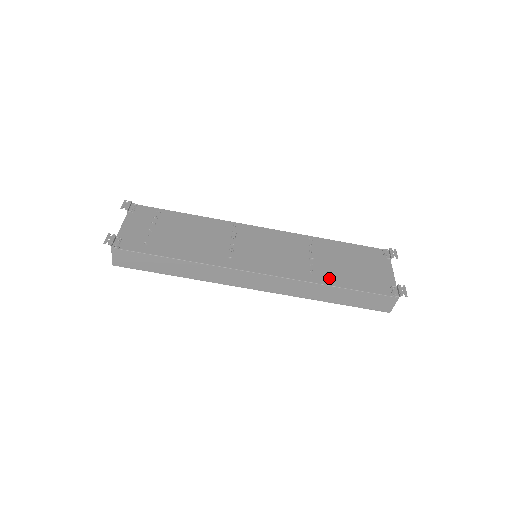
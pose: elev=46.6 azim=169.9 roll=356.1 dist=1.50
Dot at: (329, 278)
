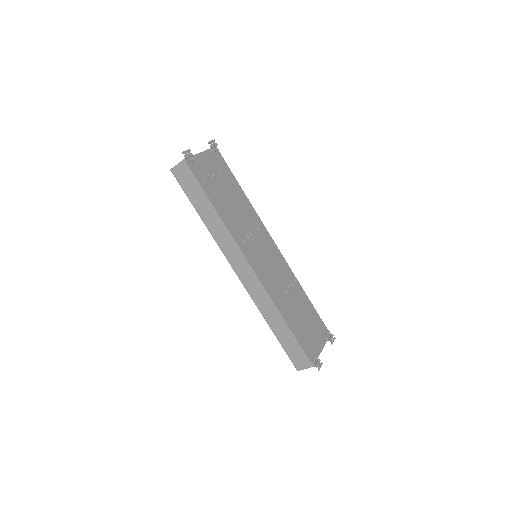
Dot at: (286, 313)
